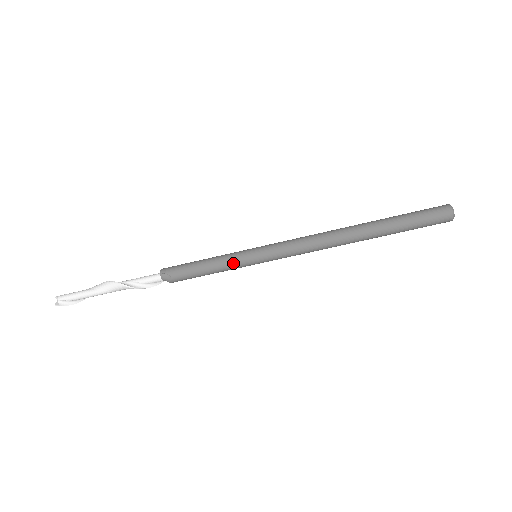
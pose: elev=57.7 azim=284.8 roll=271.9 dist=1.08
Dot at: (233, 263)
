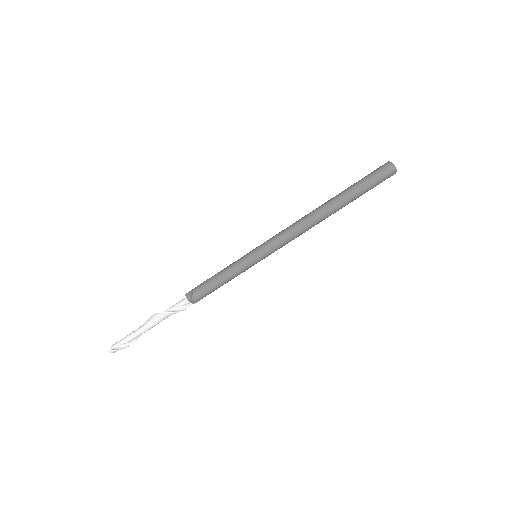
Dot at: (237, 264)
